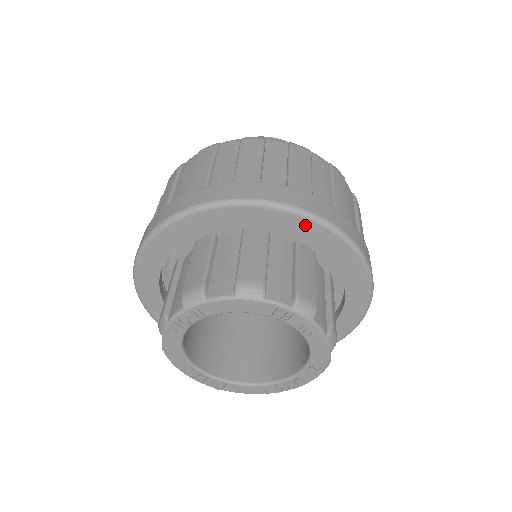
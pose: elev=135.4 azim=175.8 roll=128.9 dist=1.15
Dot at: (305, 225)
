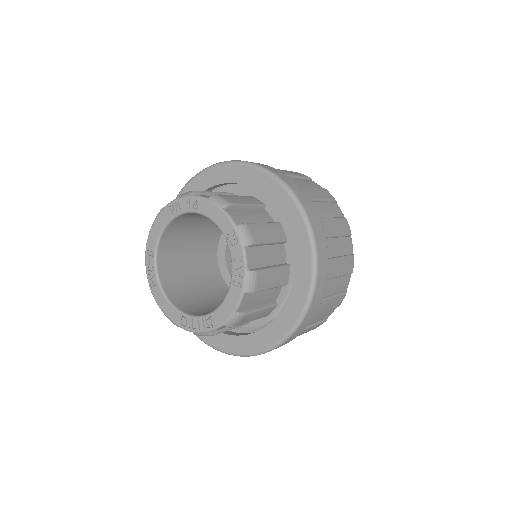
Dot at: (202, 178)
